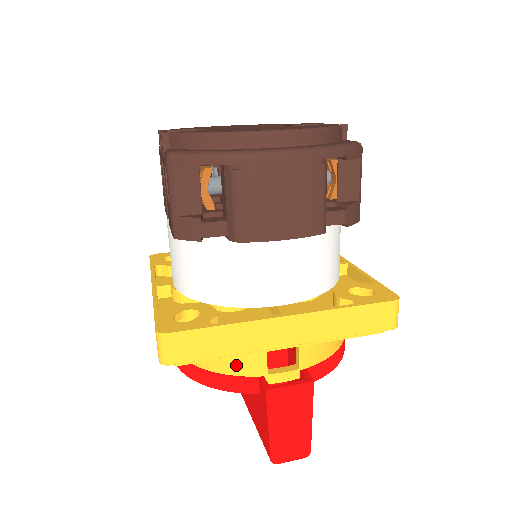
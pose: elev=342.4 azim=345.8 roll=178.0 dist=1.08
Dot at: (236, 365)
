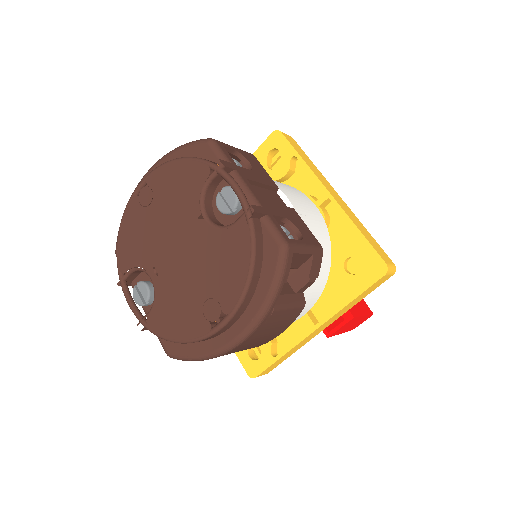
Dot at: occluded
